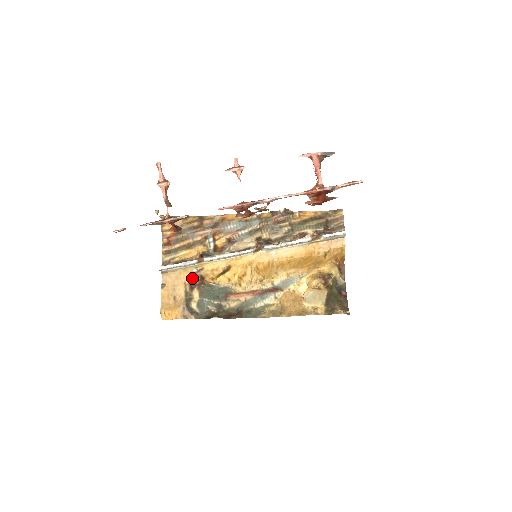
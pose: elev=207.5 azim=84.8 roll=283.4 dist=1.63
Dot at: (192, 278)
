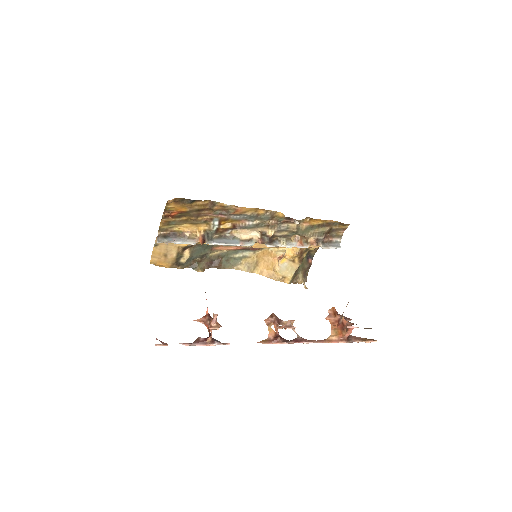
Dot at: occluded
